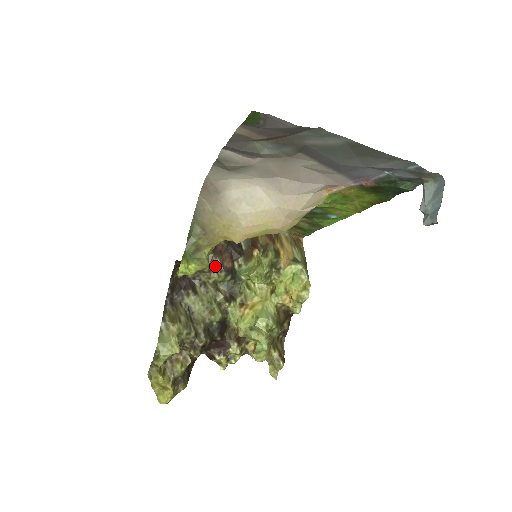
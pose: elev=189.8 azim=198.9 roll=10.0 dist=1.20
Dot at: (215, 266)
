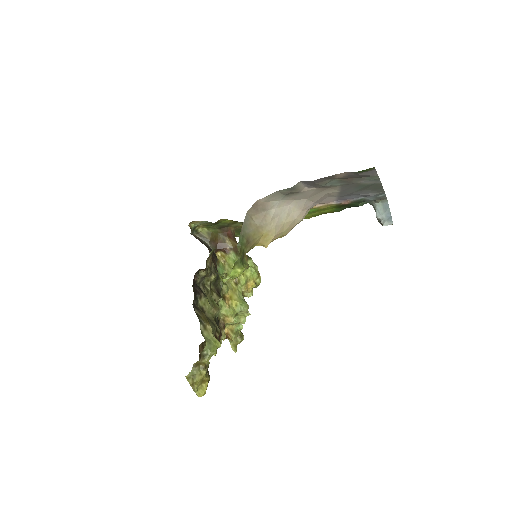
Dot at: (212, 270)
